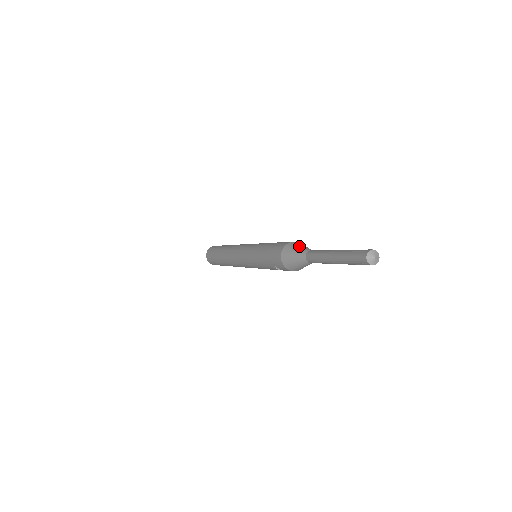
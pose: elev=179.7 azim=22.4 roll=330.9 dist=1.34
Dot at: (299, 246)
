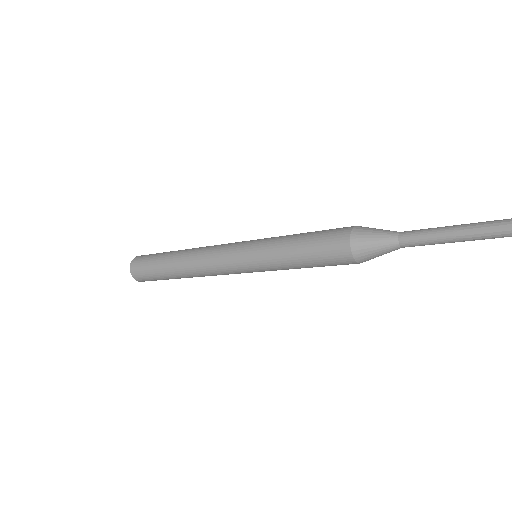
Dot at: (374, 237)
